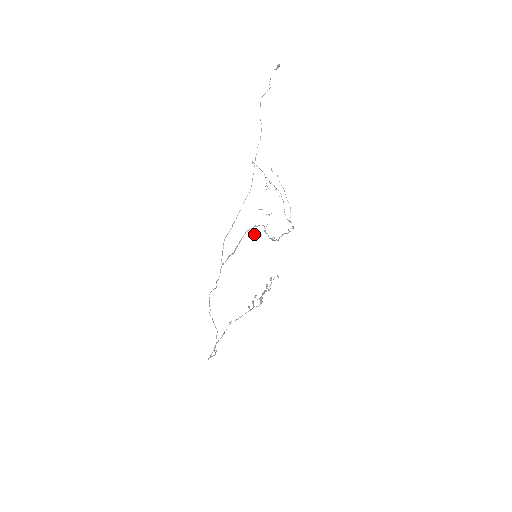
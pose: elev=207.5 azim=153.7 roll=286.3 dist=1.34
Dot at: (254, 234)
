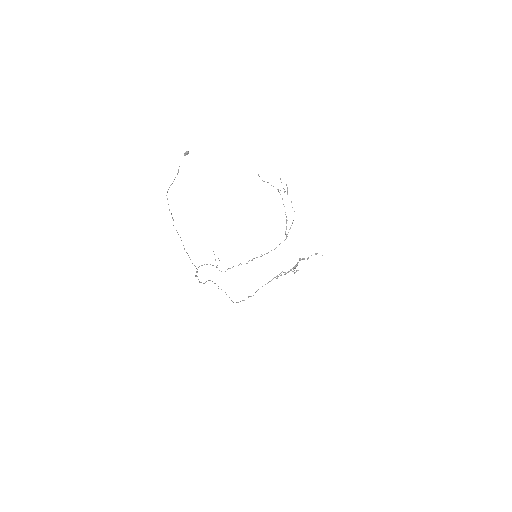
Dot at: occluded
